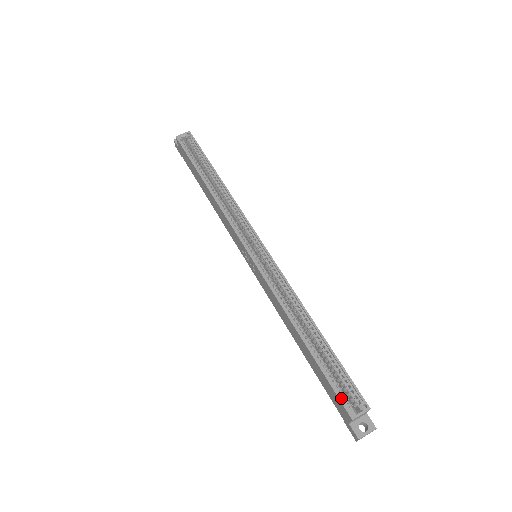
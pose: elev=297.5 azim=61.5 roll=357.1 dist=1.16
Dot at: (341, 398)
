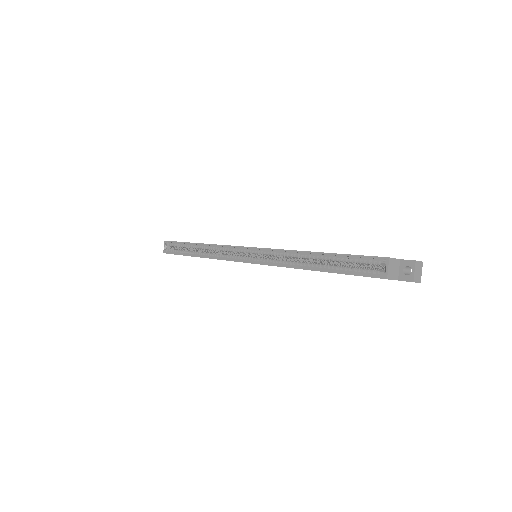
Dot at: (369, 275)
